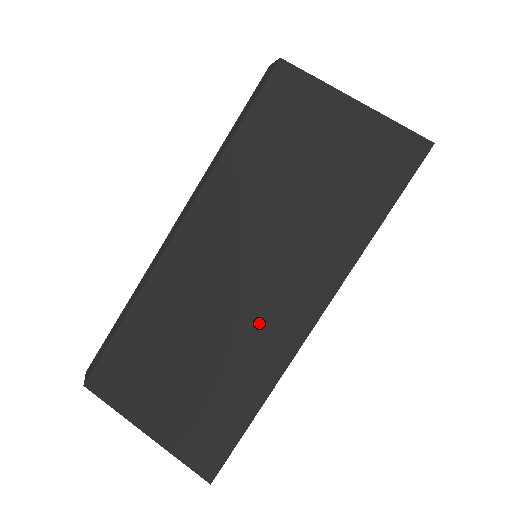
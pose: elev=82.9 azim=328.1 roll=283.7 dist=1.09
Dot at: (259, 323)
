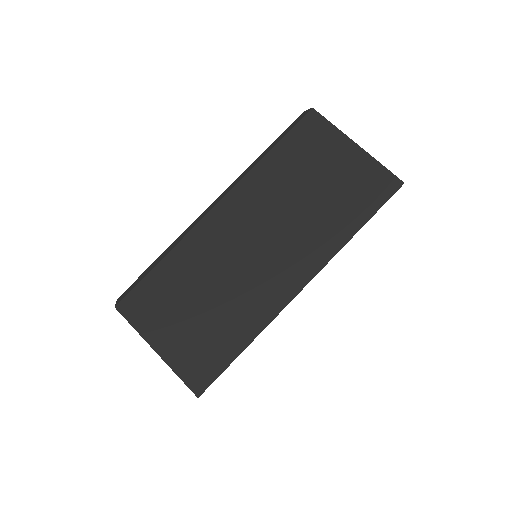
Dot at: (261, 282)
